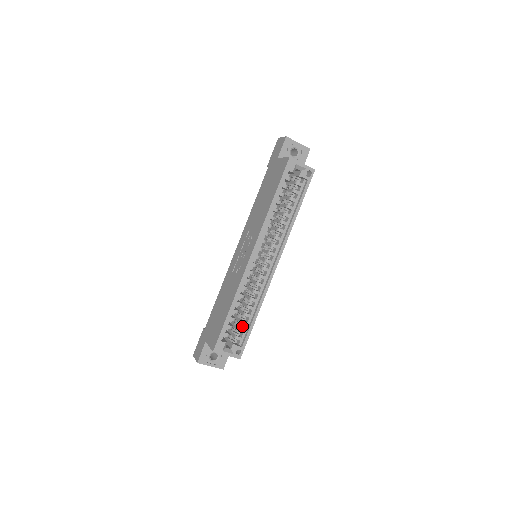
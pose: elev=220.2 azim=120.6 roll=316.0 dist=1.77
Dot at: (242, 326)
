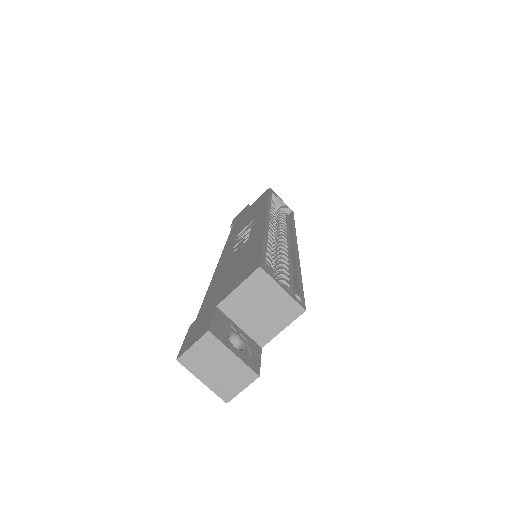
Dot at: occluded
